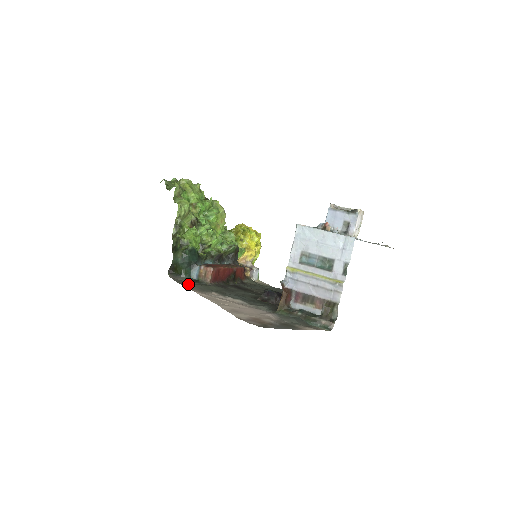
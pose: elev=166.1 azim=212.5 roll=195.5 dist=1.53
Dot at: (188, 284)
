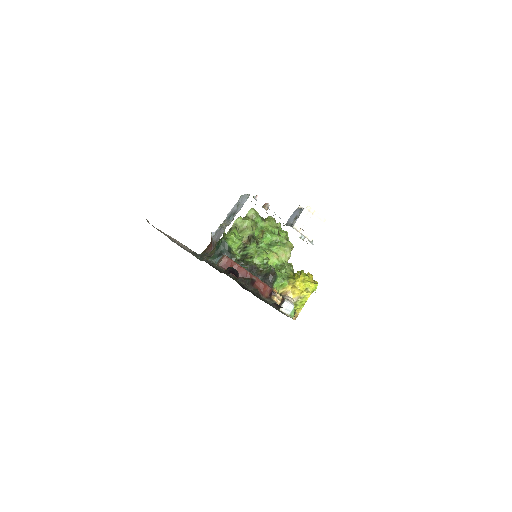
Dot at: occluded
